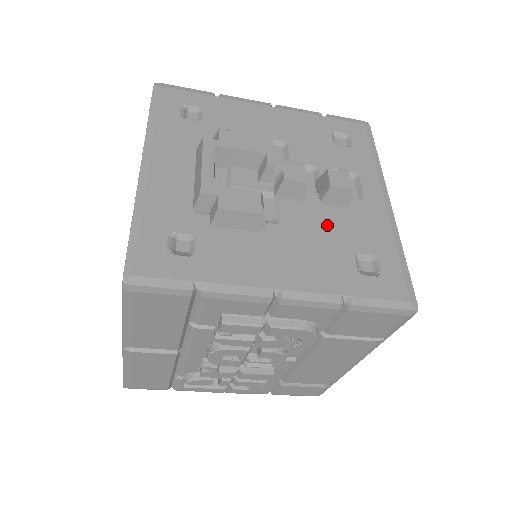
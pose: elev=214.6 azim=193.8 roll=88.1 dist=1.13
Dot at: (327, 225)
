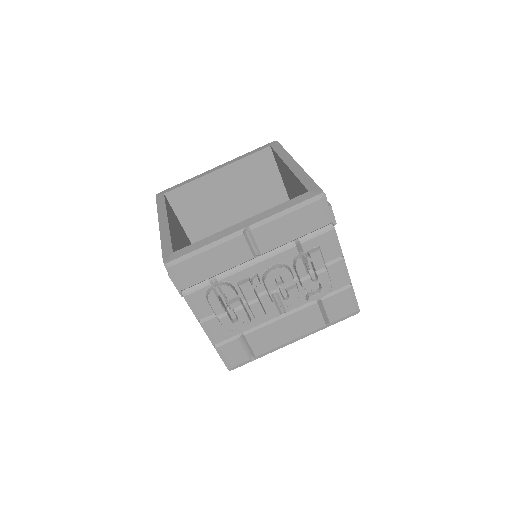
Dot at: occluded
